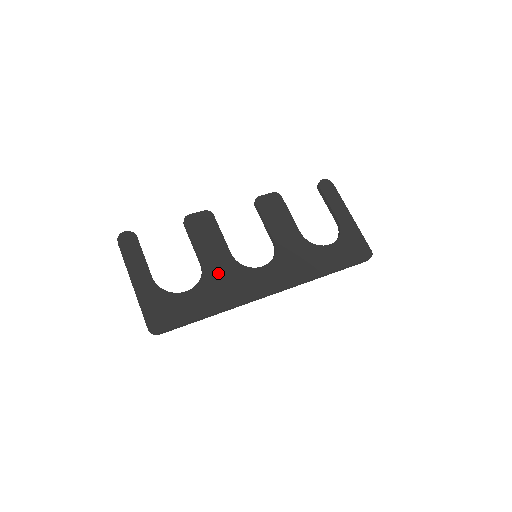
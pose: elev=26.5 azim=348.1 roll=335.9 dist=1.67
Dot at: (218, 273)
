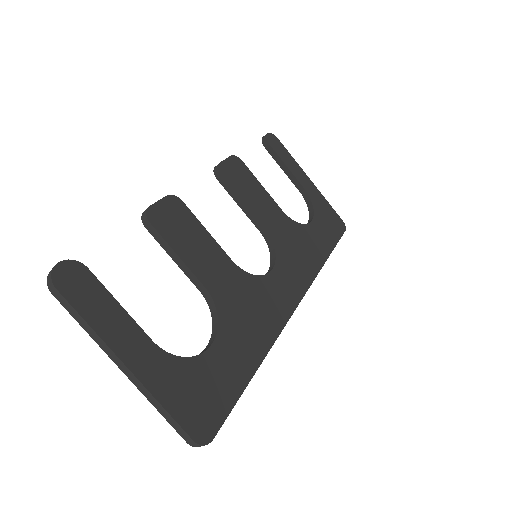
Dot at: (233, 298)
